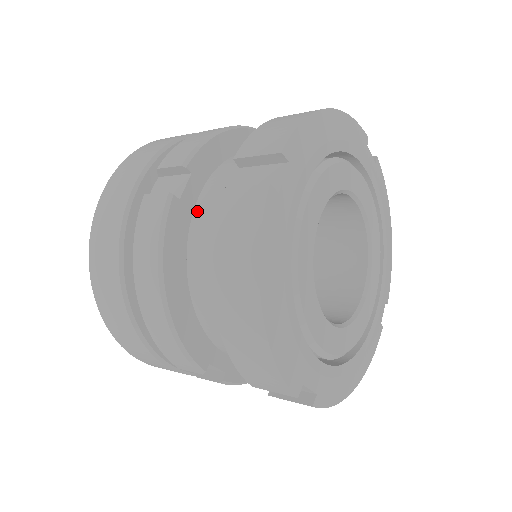
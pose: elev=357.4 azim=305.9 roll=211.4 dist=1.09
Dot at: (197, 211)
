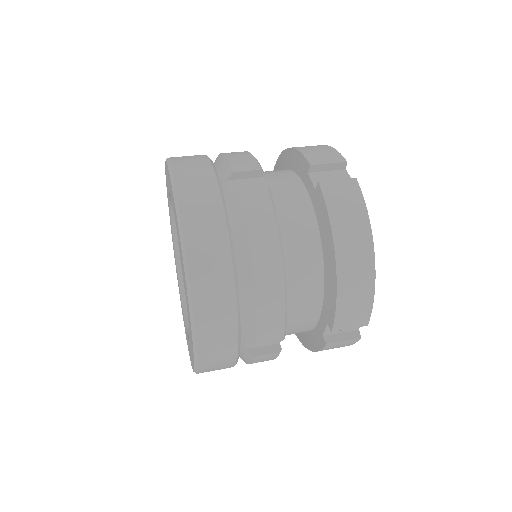
Dot at: (275, 205)
